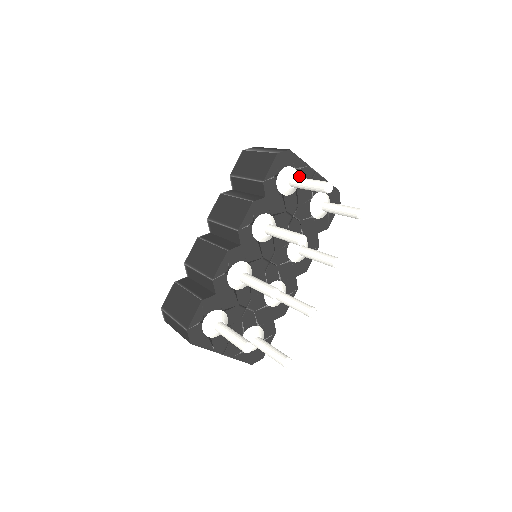
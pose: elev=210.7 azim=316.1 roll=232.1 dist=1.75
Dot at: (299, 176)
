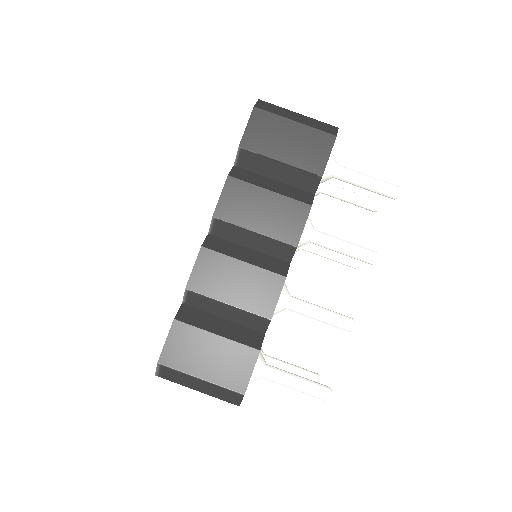
Dot at: occluded
